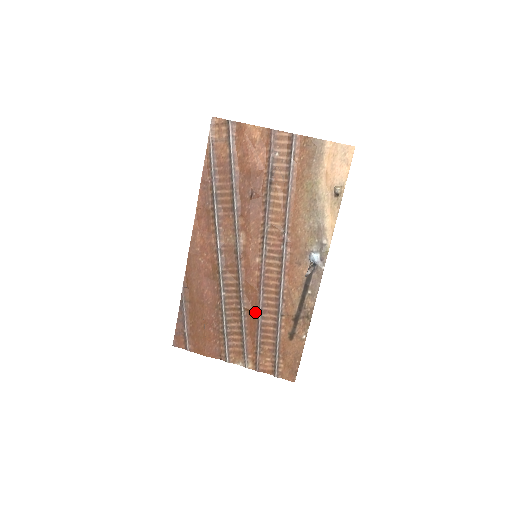
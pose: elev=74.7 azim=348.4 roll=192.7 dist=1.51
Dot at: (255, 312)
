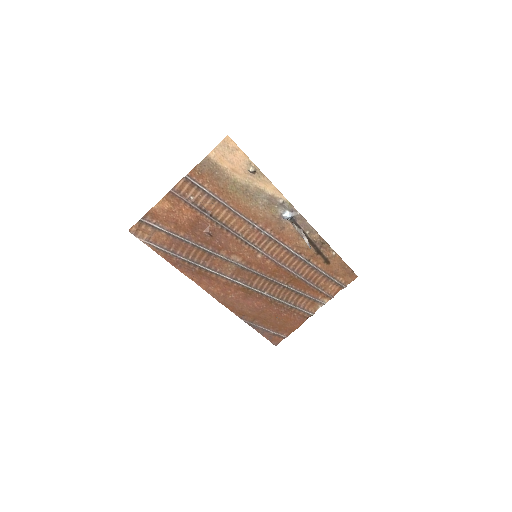
Dot at: (294, 278)
